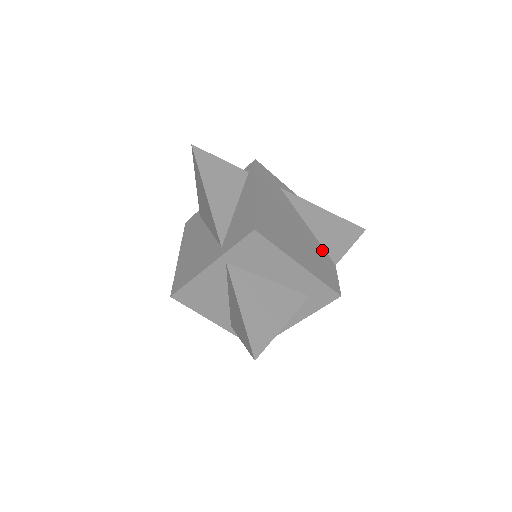
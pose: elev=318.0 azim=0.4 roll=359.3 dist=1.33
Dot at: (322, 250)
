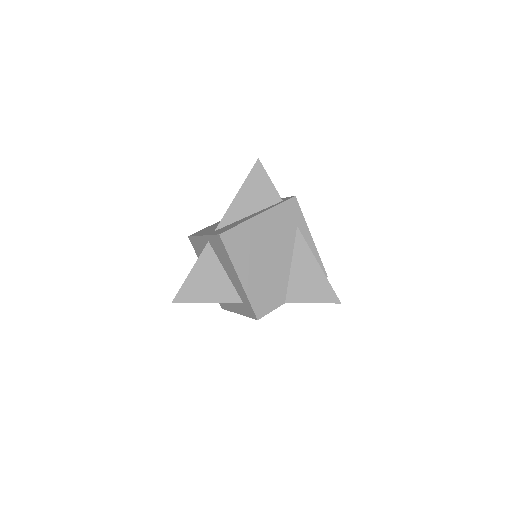
Dot at: (284, 286)
